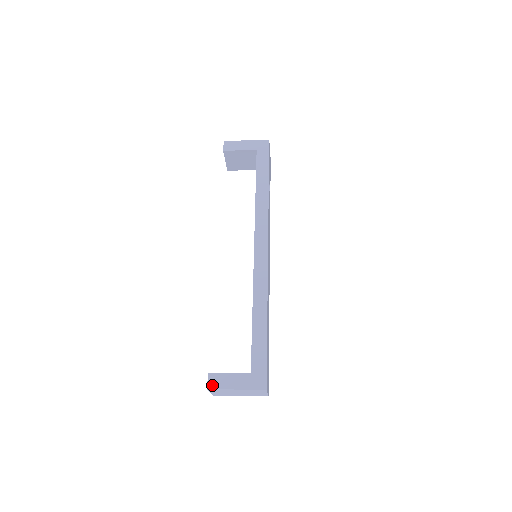
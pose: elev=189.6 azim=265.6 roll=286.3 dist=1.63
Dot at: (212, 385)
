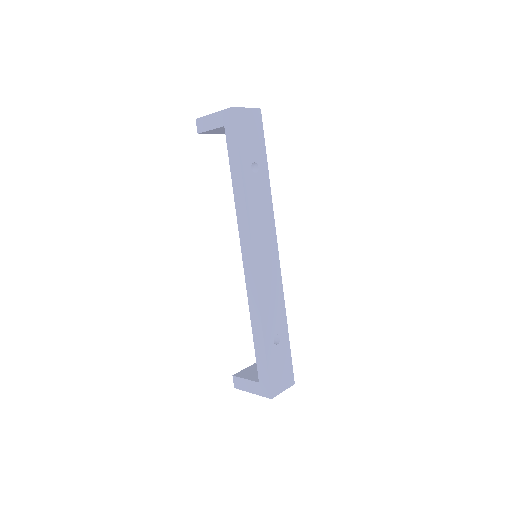
Dot at: (236, 386)
